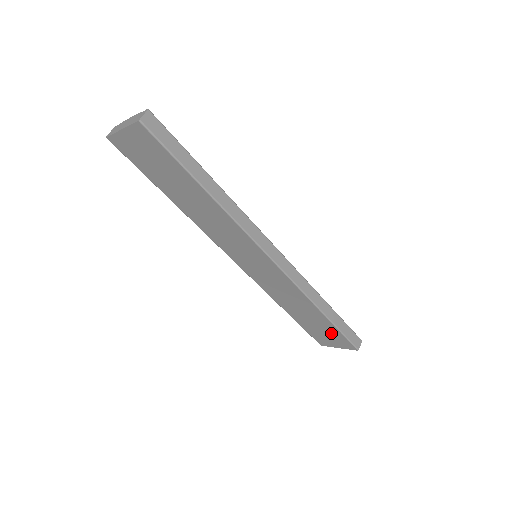
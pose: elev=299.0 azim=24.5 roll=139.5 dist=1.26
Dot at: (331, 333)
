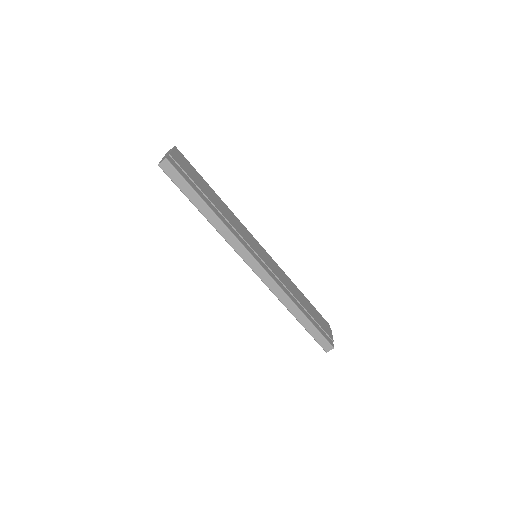
Dot at: occluded
